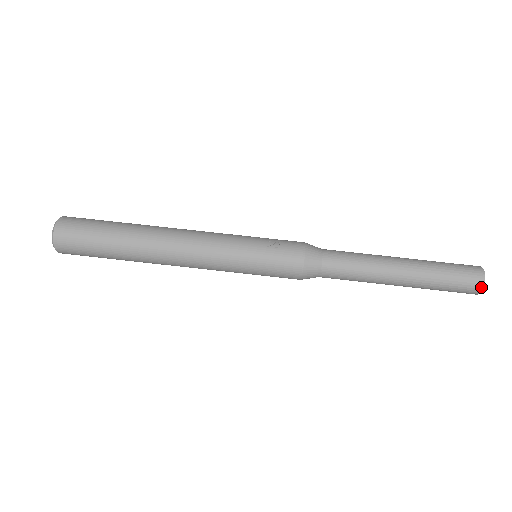
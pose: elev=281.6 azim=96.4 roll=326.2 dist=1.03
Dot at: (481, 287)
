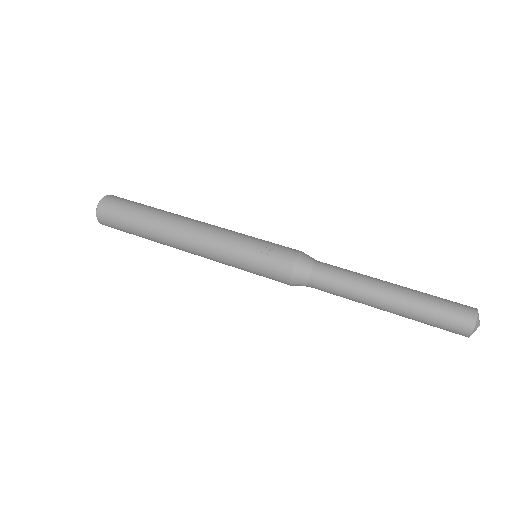
Dot at: (469, 333)
